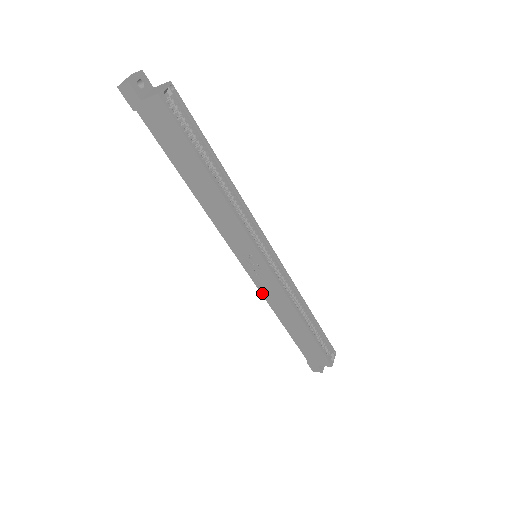
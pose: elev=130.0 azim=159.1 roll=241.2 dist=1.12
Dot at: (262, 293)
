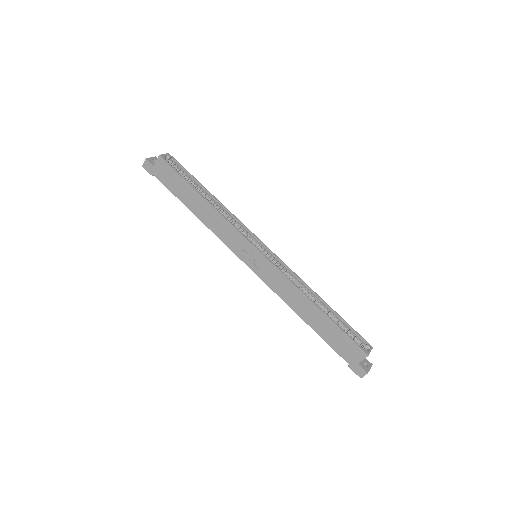
Dot at: (272, 289)
